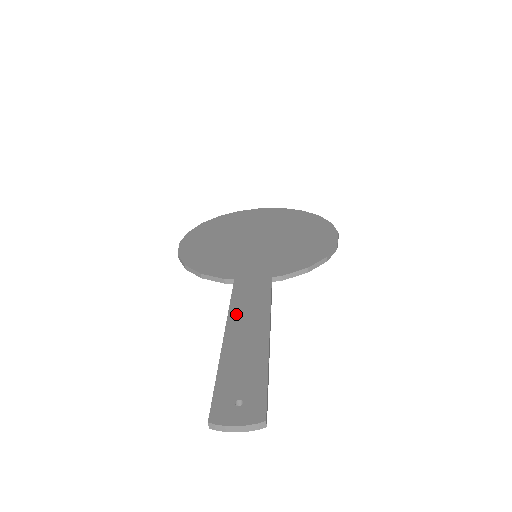
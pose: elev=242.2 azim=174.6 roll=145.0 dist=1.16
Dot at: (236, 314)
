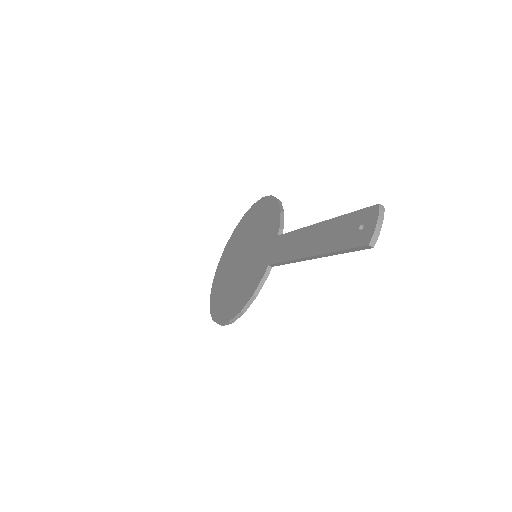
Dot at: (296, 253)
